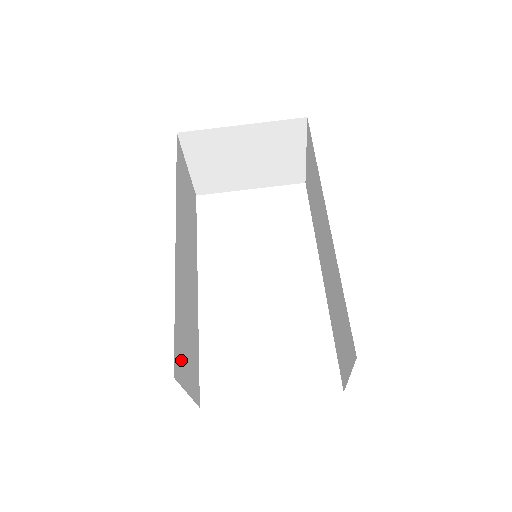
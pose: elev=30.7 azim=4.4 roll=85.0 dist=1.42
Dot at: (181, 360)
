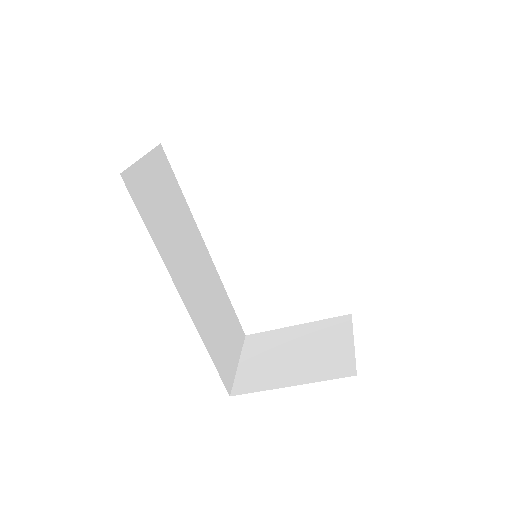
Dot at: (227, 365)
